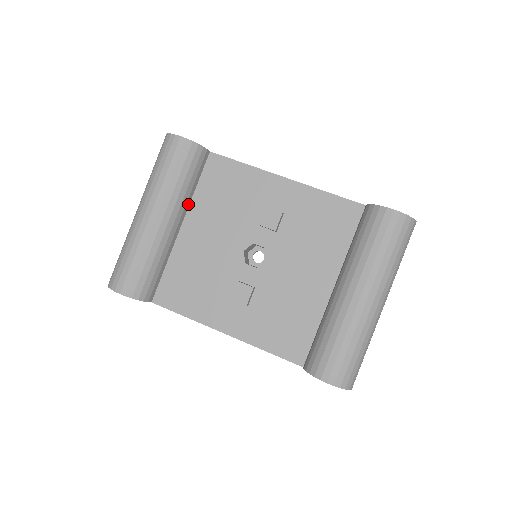
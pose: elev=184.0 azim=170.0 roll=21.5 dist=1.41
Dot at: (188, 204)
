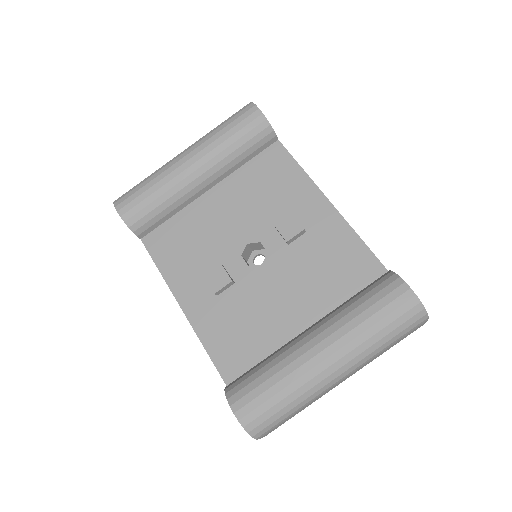
Dot at: (228, 173)
